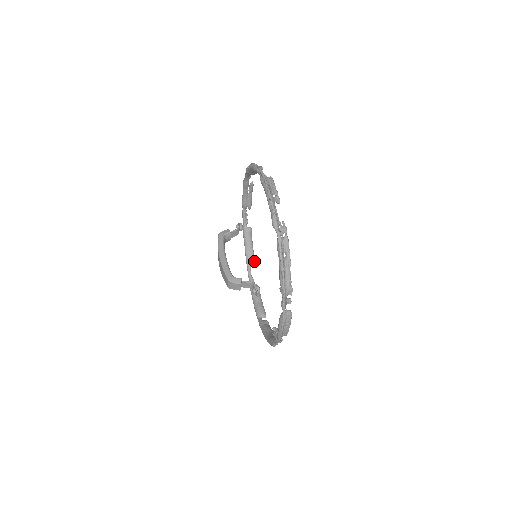
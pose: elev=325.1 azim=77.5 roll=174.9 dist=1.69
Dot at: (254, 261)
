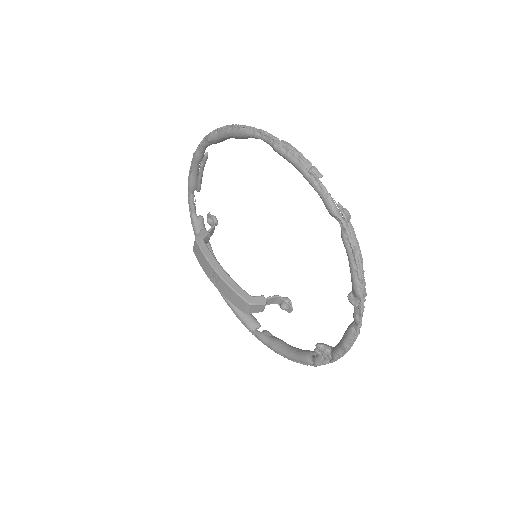
Dot at: occluded
